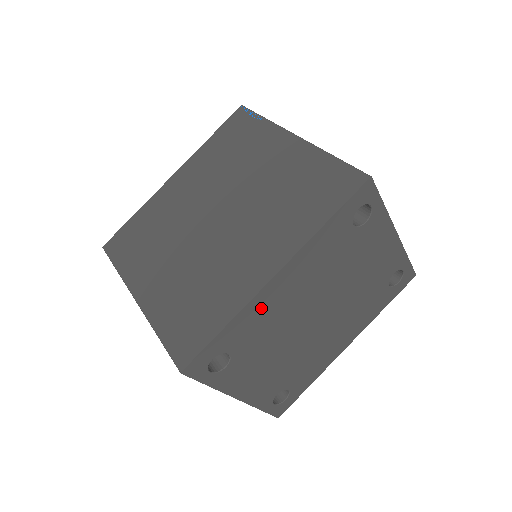
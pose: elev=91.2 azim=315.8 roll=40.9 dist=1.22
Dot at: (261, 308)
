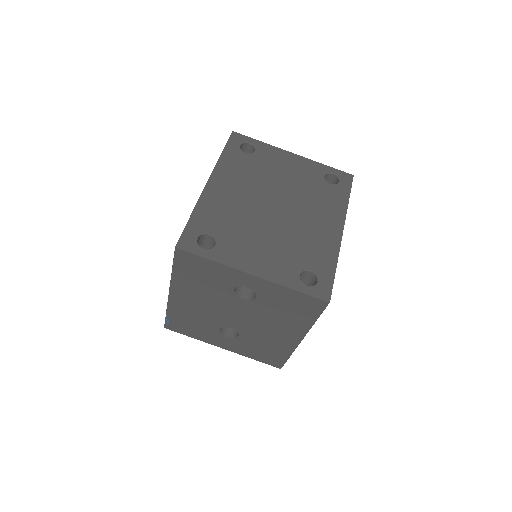
Dot at: (213, 203)
